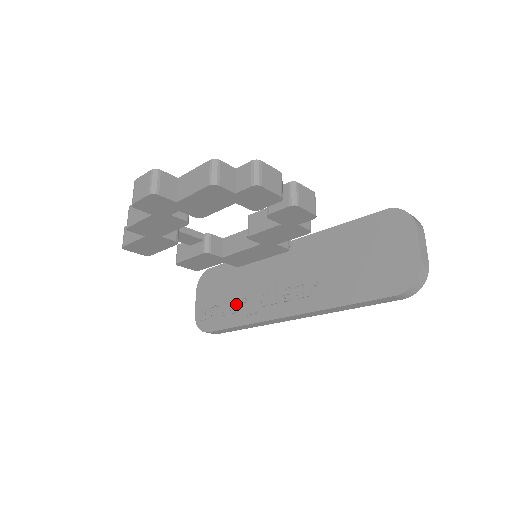
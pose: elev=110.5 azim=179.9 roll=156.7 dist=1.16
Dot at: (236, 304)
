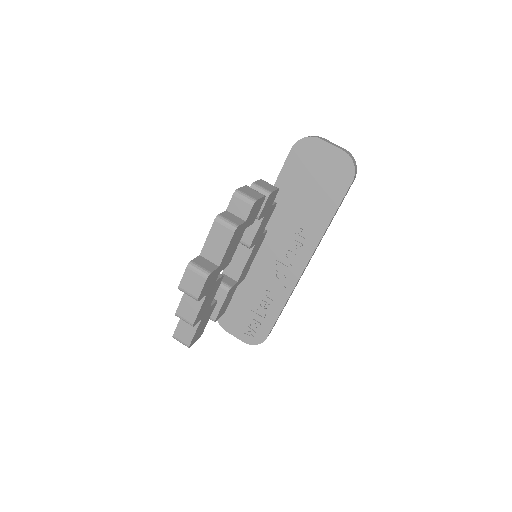
Dot at: (264, 301)
